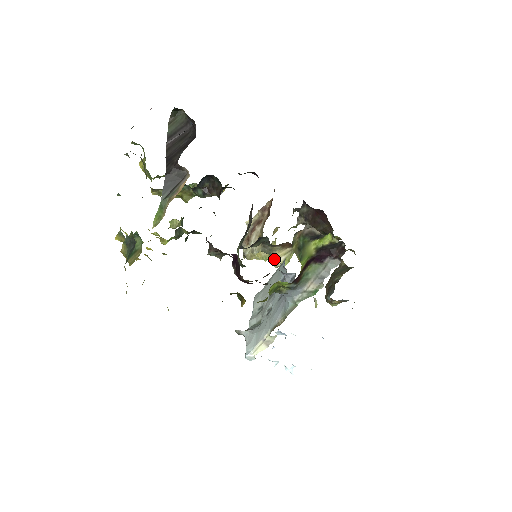
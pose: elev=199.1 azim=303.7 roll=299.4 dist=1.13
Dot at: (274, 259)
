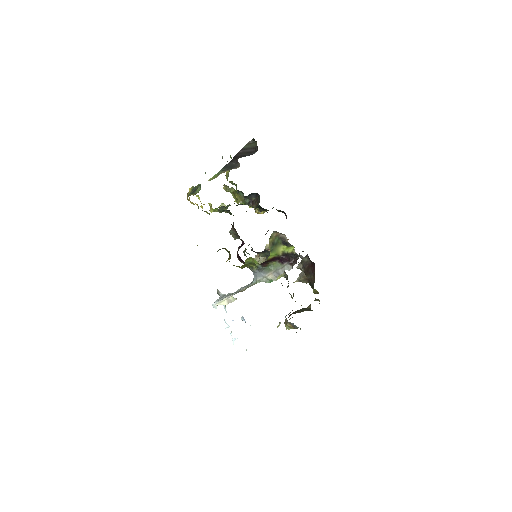
Dot at: occluded
